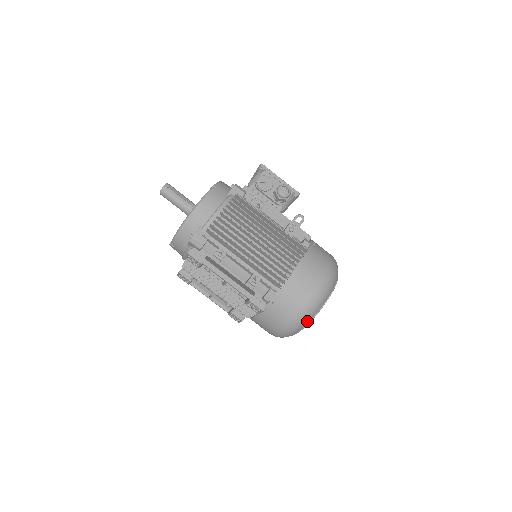
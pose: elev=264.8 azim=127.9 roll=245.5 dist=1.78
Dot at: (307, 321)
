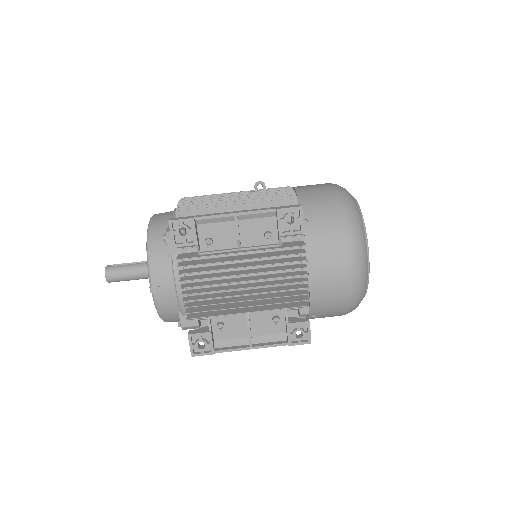
Dot at: (359, 216)
